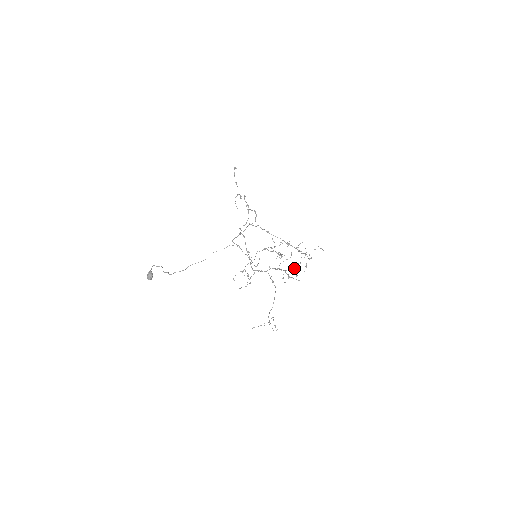
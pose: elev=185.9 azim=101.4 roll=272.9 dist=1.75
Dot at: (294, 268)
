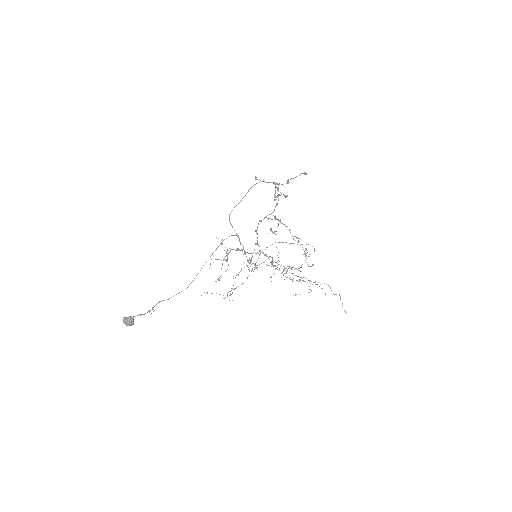
Dot at: (293, 281)
